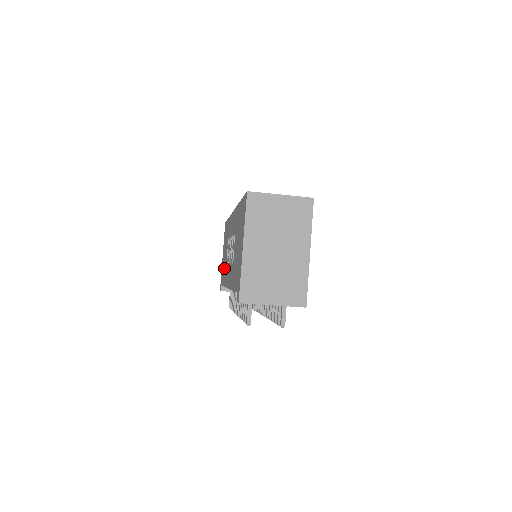
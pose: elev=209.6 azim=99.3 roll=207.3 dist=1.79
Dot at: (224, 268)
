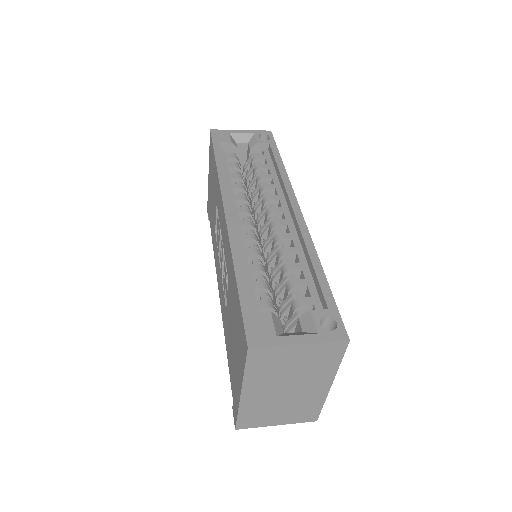
Dot at: (212, 219)
